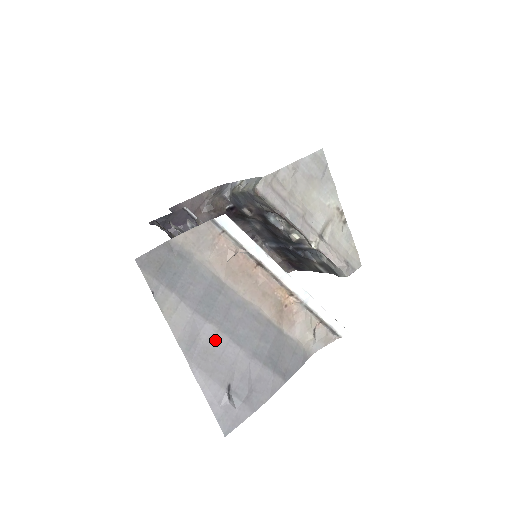
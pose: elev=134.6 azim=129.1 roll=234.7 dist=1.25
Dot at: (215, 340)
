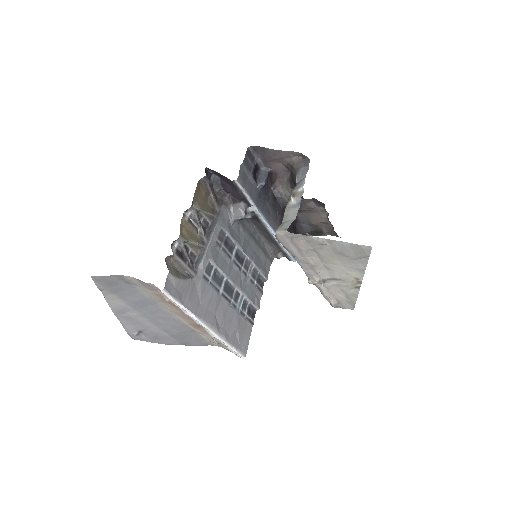
Dot at: (138, 317)
